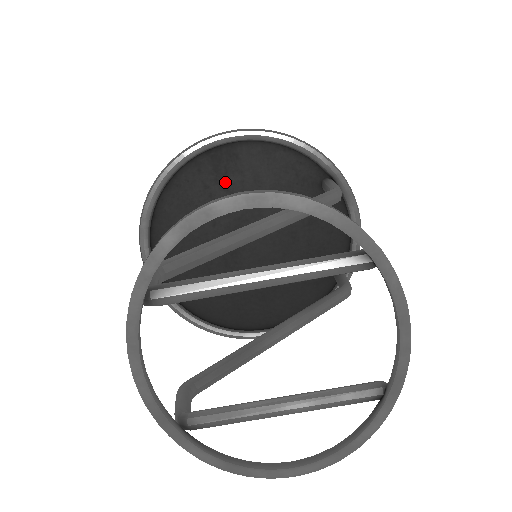
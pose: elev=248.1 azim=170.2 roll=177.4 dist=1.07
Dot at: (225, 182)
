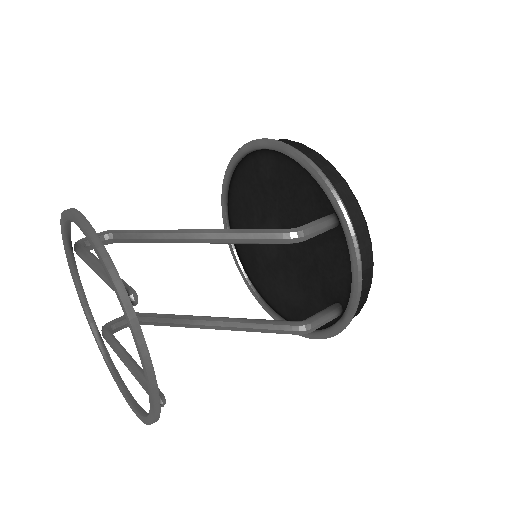
Dot at: (267, 182)
